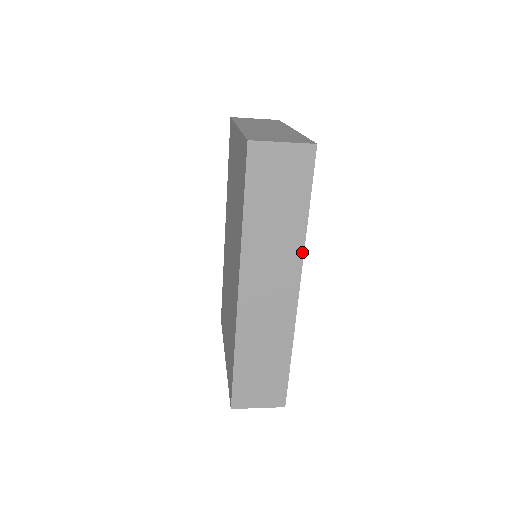
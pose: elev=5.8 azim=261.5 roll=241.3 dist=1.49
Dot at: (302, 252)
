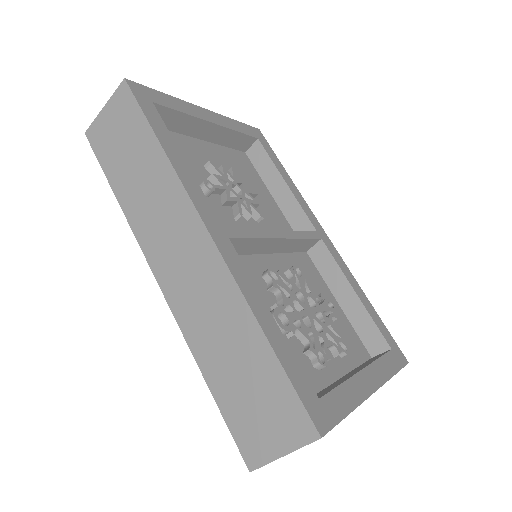
Dot at: (180, 184)
